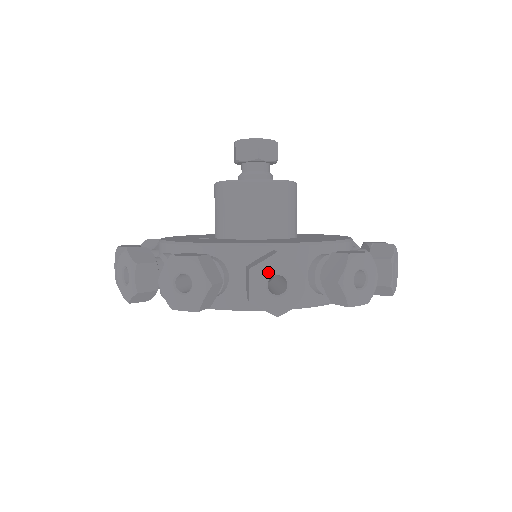
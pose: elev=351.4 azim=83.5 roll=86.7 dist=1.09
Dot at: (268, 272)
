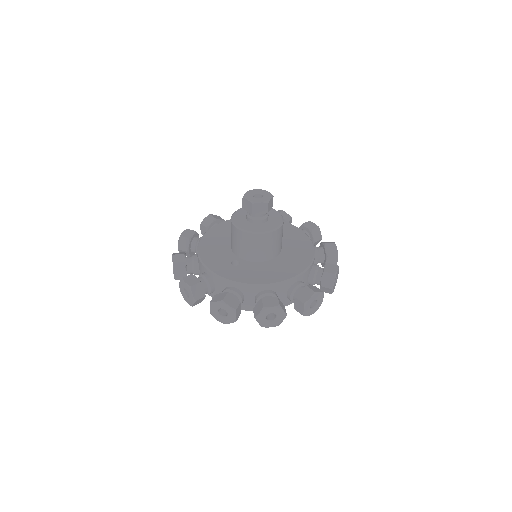
Dot at: (311, 302)
